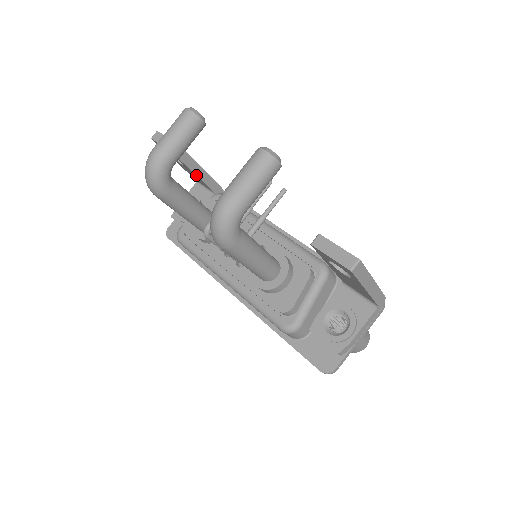
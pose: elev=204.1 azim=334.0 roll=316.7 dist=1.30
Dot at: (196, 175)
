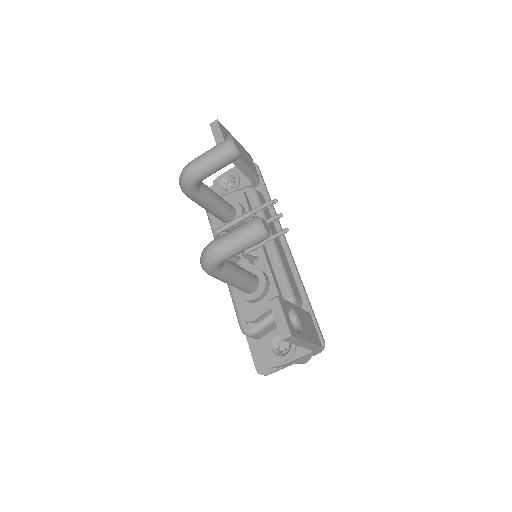
Dot at: (237, 167)
